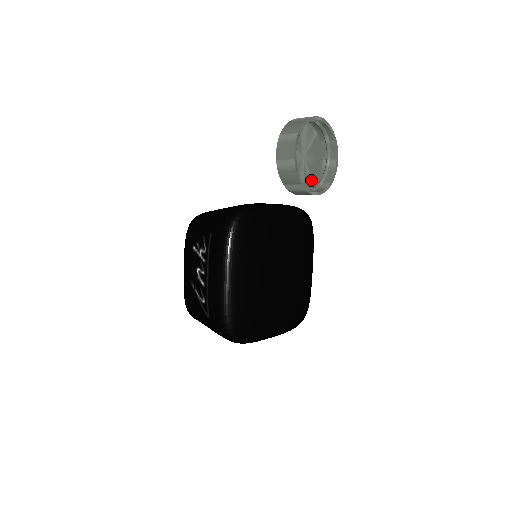
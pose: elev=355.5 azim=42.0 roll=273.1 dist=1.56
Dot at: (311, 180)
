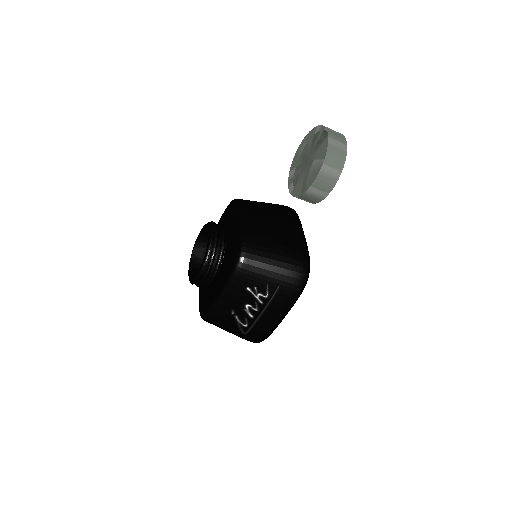
Dot at: occluded
